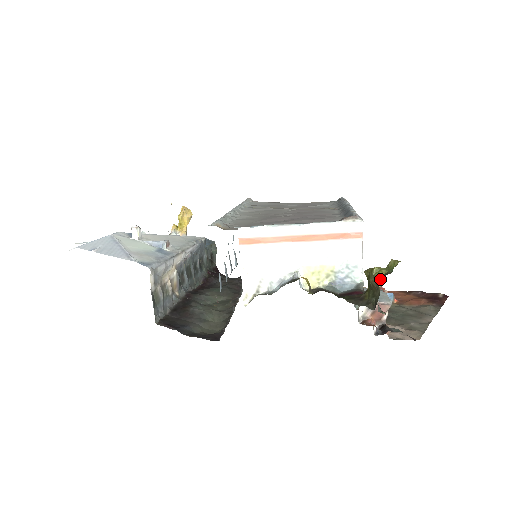
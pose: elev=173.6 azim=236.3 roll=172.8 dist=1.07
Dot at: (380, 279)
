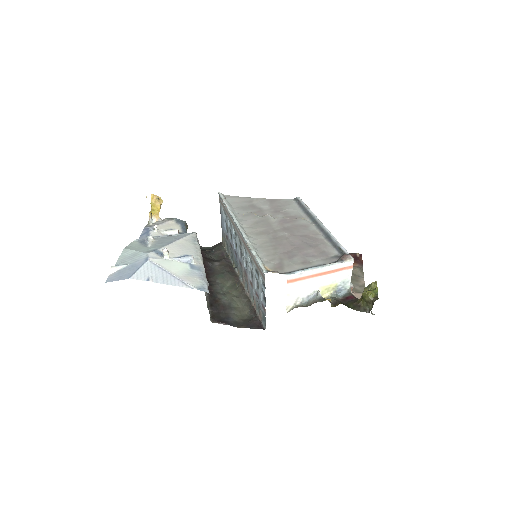
Dot at: (374, 300)
